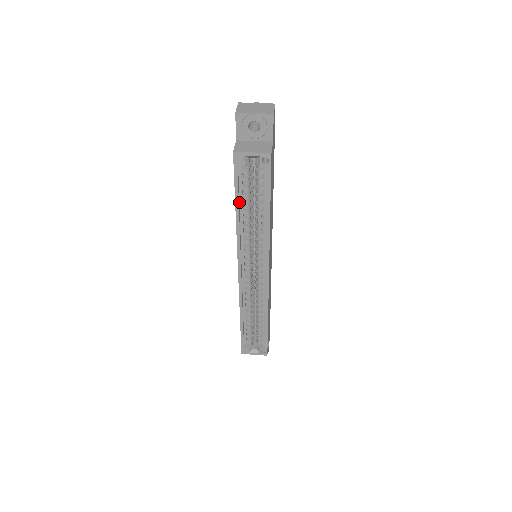
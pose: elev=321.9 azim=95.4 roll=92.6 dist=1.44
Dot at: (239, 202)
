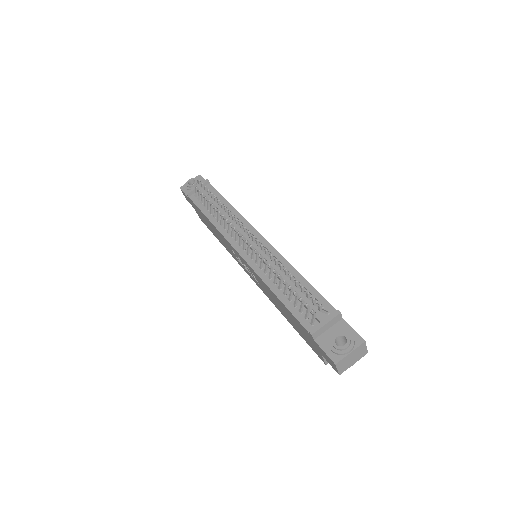
Dot at: occluded
